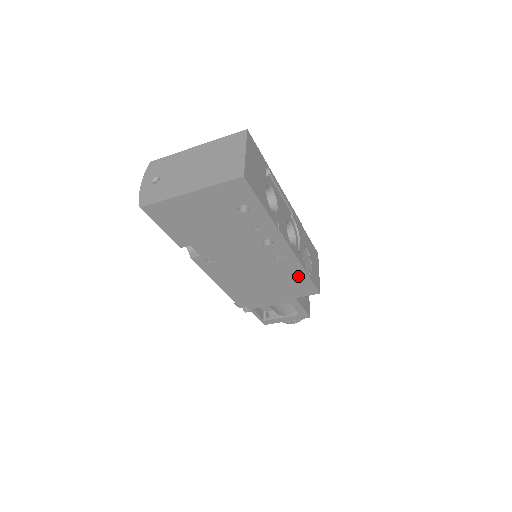
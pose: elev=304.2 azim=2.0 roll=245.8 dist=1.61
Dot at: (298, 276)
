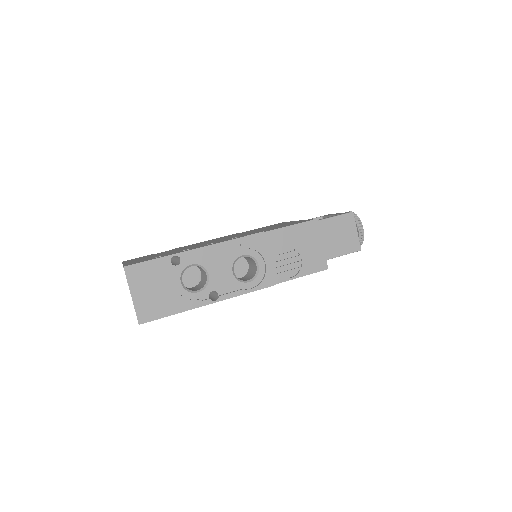
Dot at: occluded
